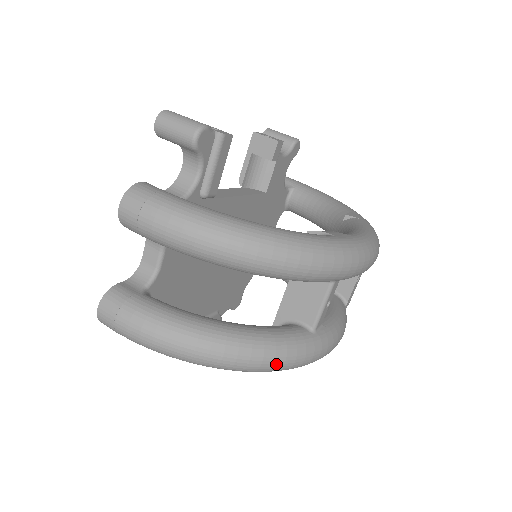
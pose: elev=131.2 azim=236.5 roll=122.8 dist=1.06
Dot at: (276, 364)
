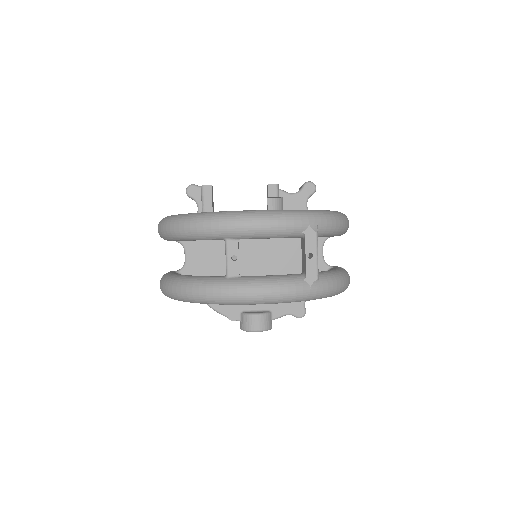
Dot at: (194, 293)
